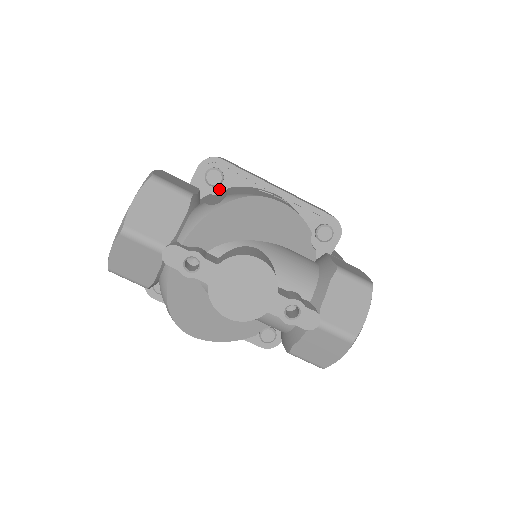
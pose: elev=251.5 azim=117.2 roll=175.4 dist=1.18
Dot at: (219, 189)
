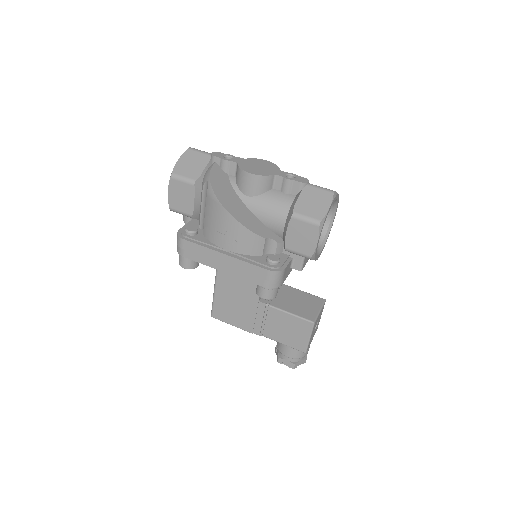
Dot at: occluded
